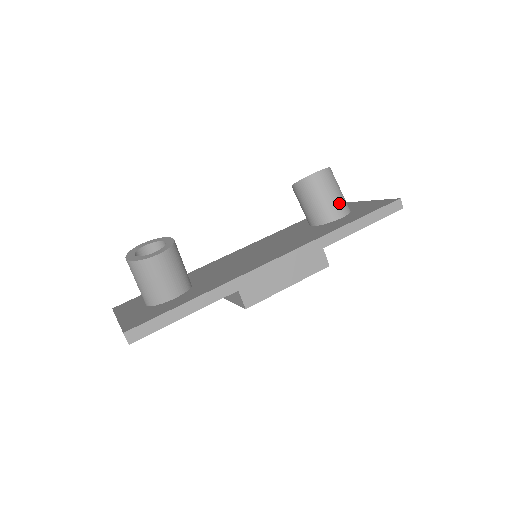
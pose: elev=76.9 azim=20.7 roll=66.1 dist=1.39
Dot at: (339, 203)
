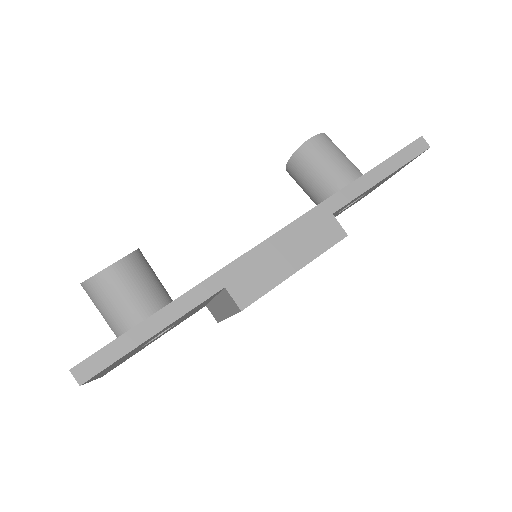
Dot at: (346, 168)
